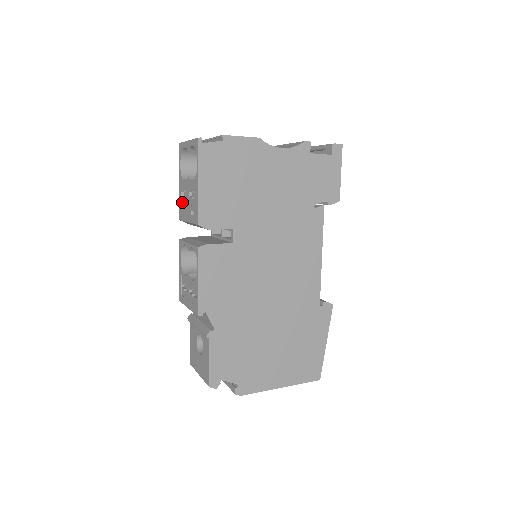
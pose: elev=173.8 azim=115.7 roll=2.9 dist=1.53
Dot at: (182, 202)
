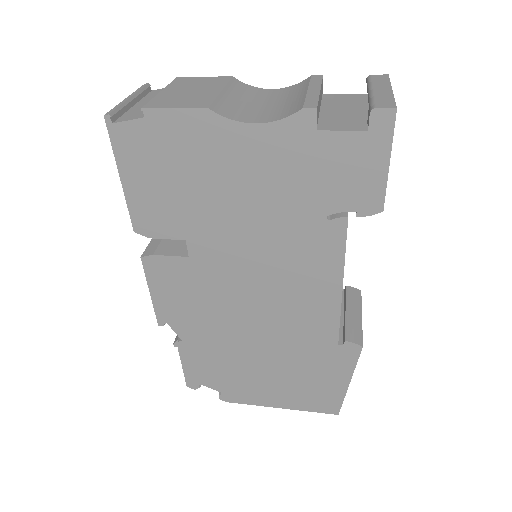
Dot at: occluded
